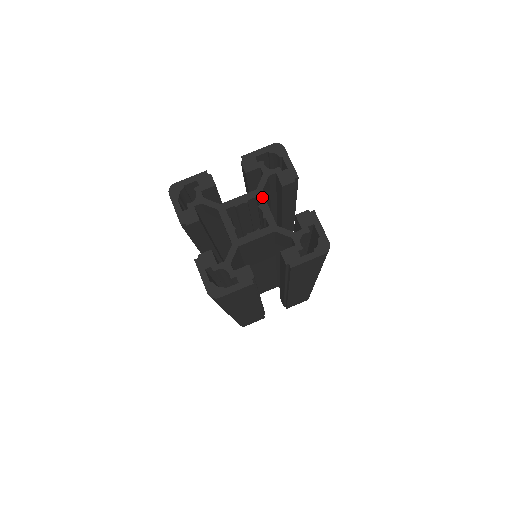
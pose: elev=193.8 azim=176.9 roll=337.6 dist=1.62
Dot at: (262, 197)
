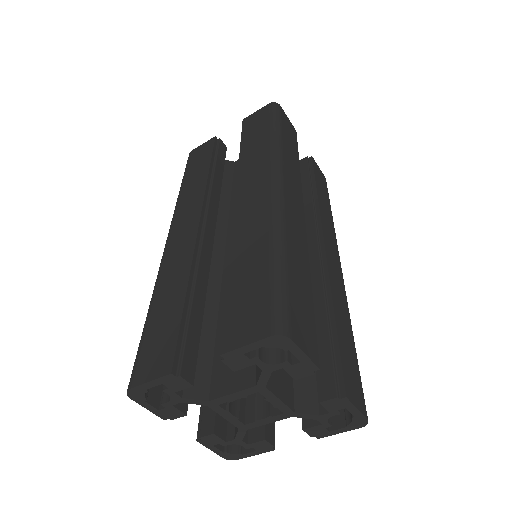
Dot at: (267, 392)
